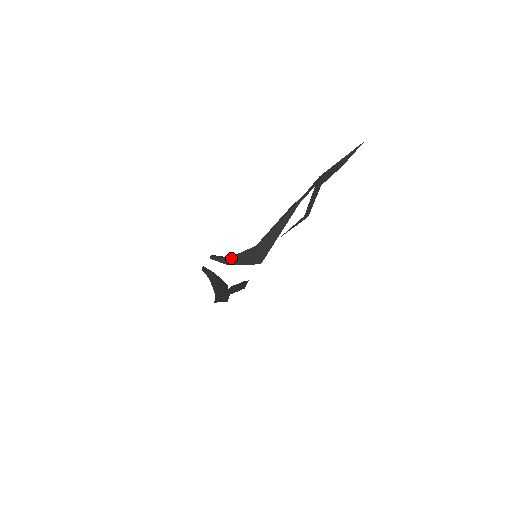
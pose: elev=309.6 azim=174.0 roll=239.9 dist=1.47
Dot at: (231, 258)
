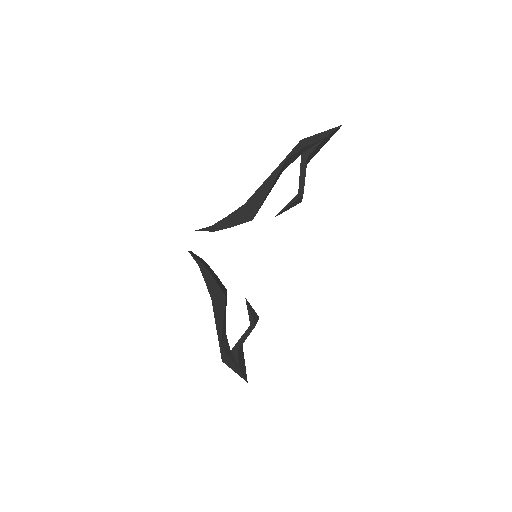
Dot at: (218, 224)
